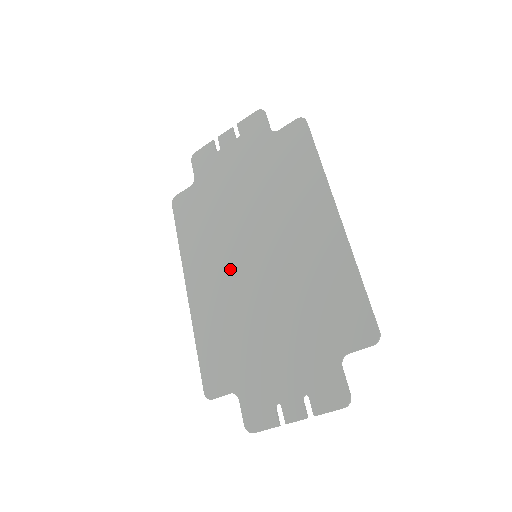
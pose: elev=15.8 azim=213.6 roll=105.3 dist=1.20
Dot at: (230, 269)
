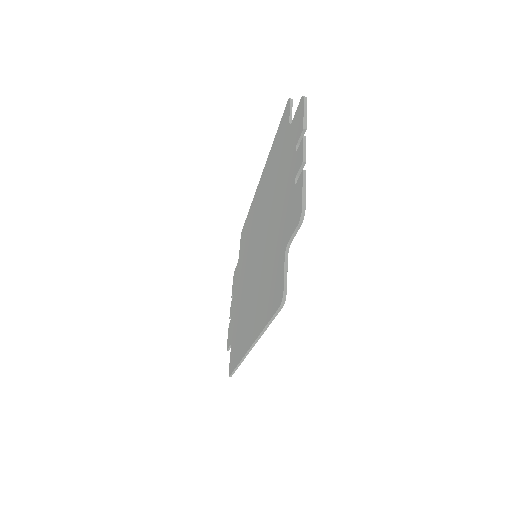
Dot at: (252, 286)
